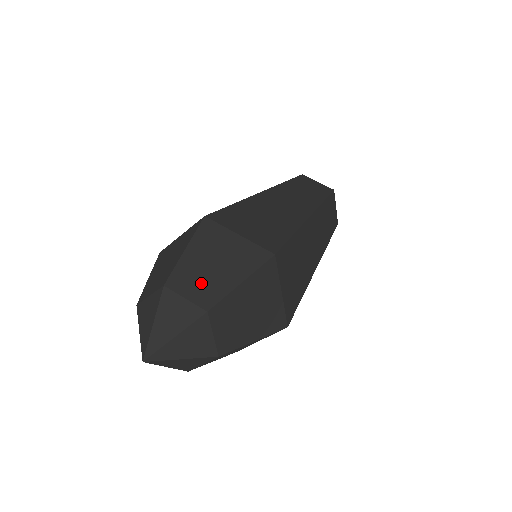
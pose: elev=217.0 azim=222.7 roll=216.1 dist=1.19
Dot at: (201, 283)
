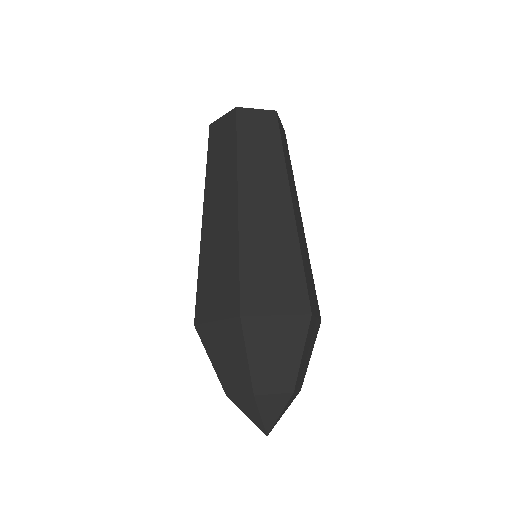
Dot at: (277, 376)
